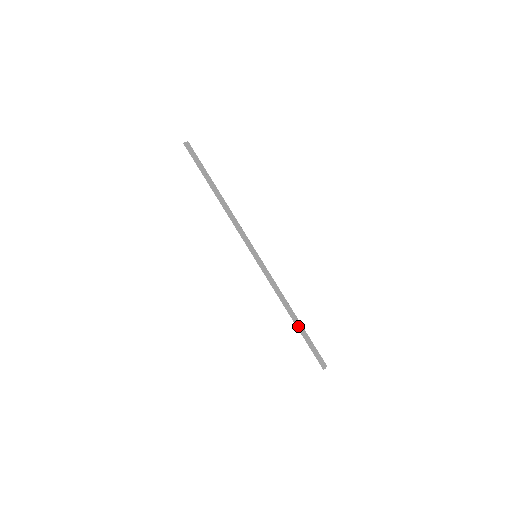
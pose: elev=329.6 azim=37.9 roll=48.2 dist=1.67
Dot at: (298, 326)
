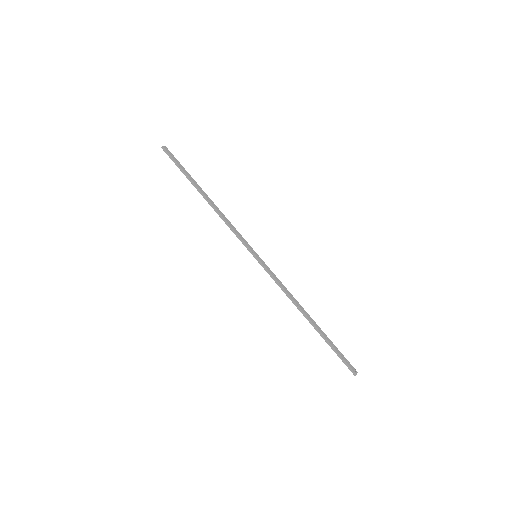
Dot at: (317, 328)
